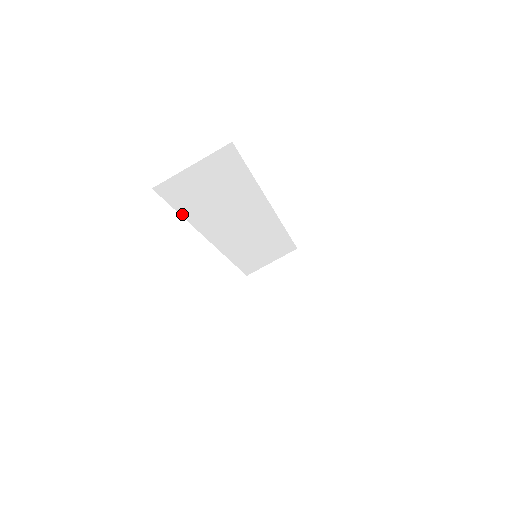
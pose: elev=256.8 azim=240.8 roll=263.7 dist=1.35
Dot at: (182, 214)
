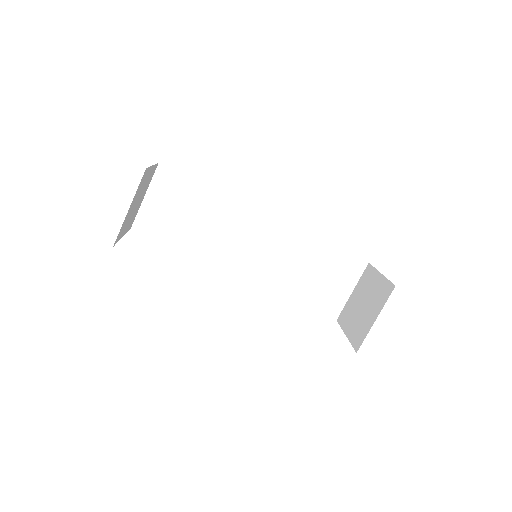
Dot at: (178, 249)
